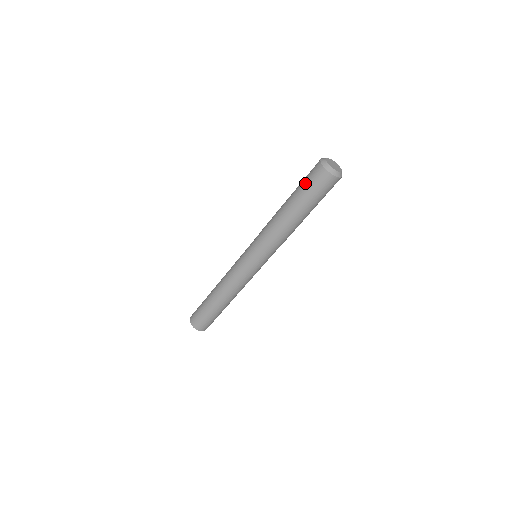
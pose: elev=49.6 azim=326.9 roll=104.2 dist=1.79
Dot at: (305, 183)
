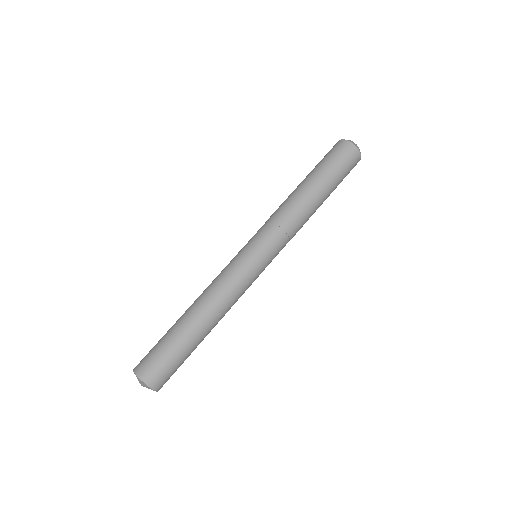
Dot at: occluded
